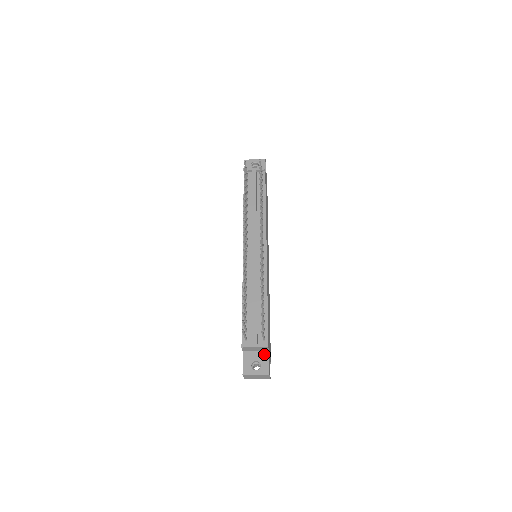
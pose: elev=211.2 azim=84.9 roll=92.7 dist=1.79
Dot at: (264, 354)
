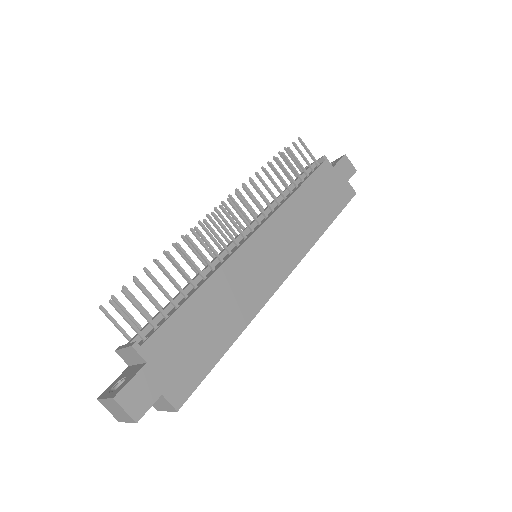
Dot at: (138, 368)
